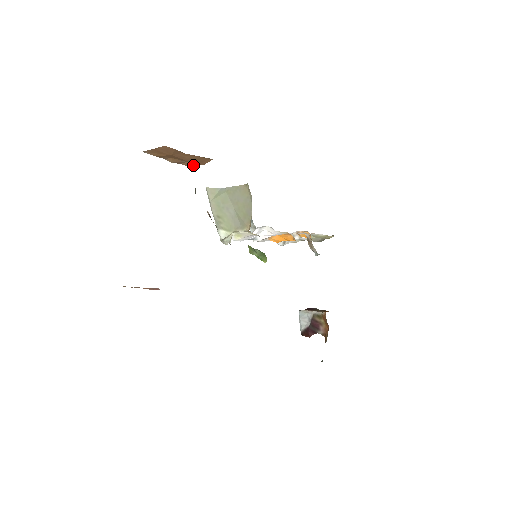
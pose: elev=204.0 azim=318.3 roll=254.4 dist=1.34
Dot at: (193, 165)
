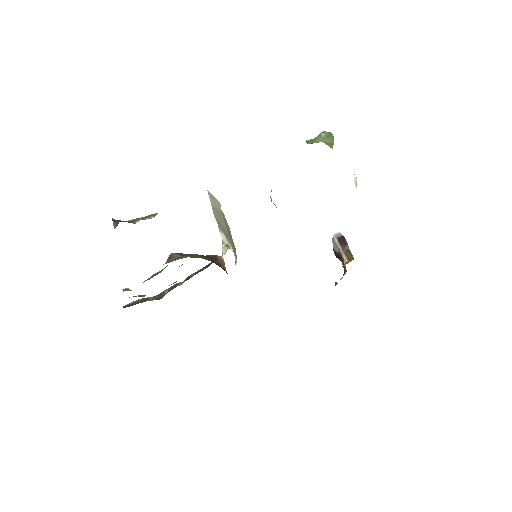
Dot at: occluded
